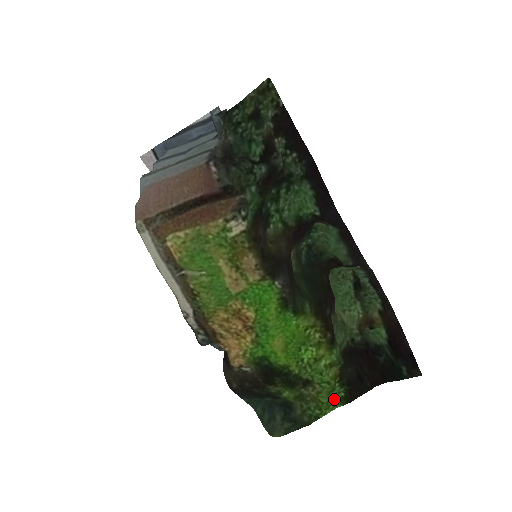
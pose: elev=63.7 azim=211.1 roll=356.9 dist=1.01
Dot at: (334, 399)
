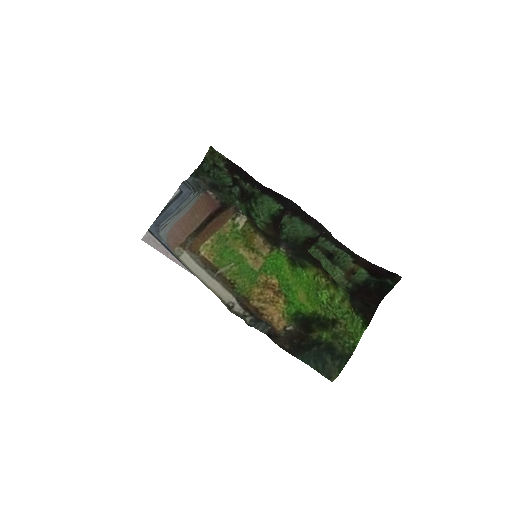
Dot at: (358, 327)
